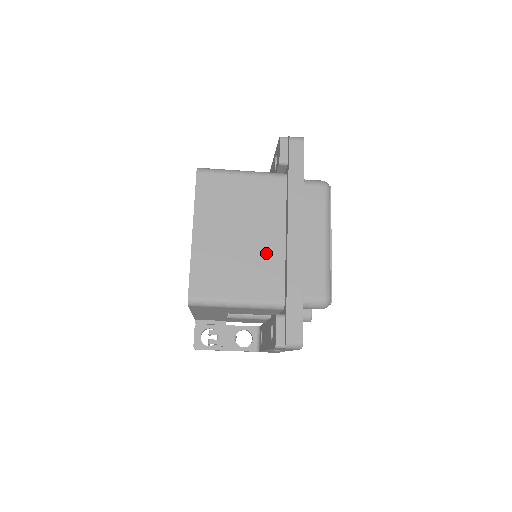
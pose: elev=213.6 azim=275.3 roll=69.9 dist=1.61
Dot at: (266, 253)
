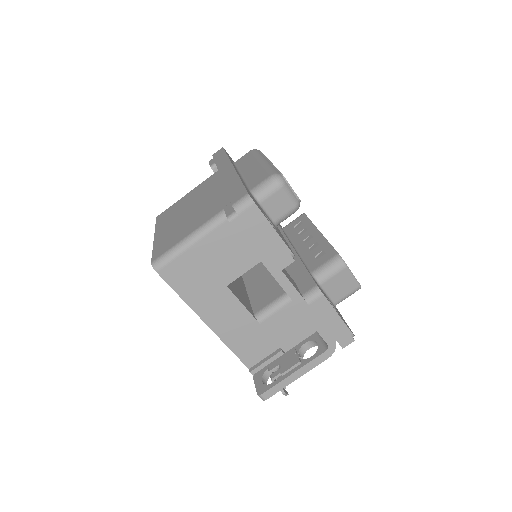
Dot at: (212, 199)
